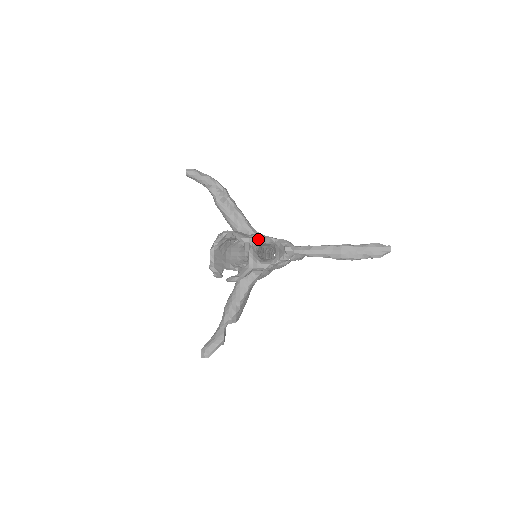
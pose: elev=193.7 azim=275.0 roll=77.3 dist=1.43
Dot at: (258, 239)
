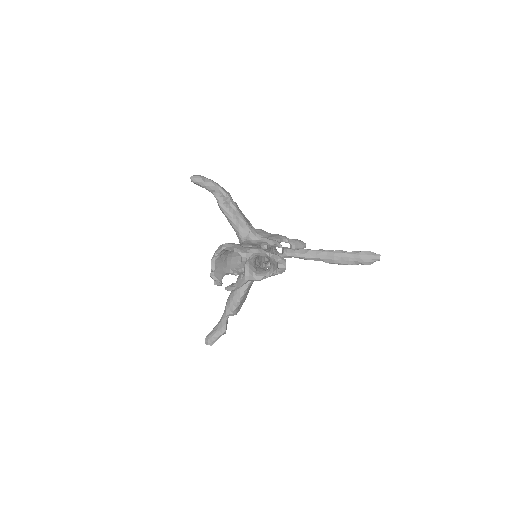
Dot at: (254, 253)
